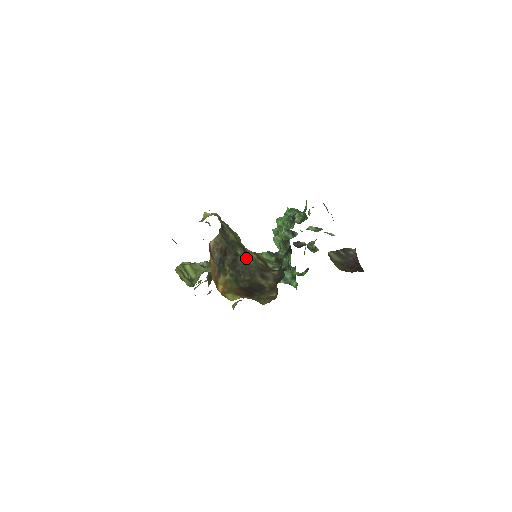
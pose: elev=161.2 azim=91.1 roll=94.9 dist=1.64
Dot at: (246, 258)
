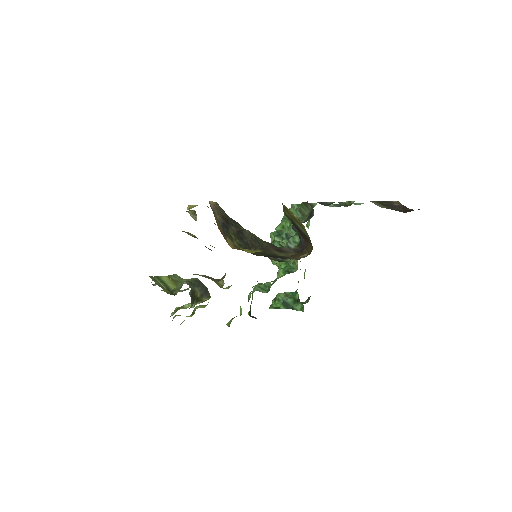
Dot at: (253, 234)
